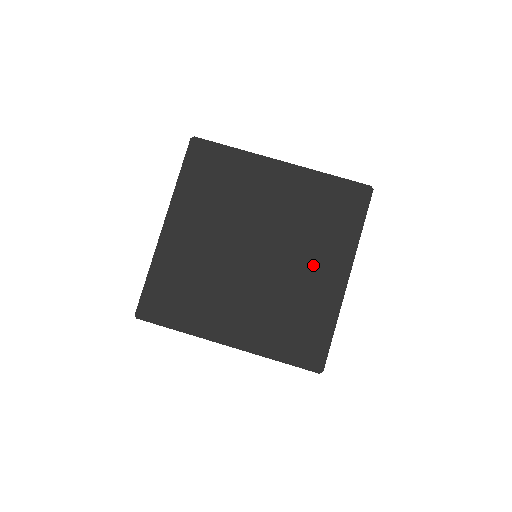
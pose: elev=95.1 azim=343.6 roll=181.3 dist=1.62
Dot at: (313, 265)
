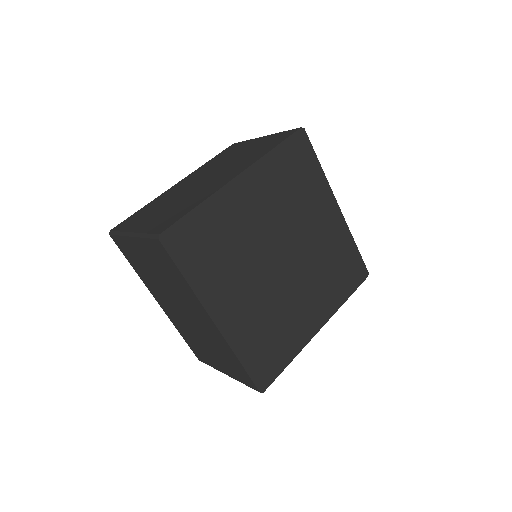
Dot at: (308, 301)
